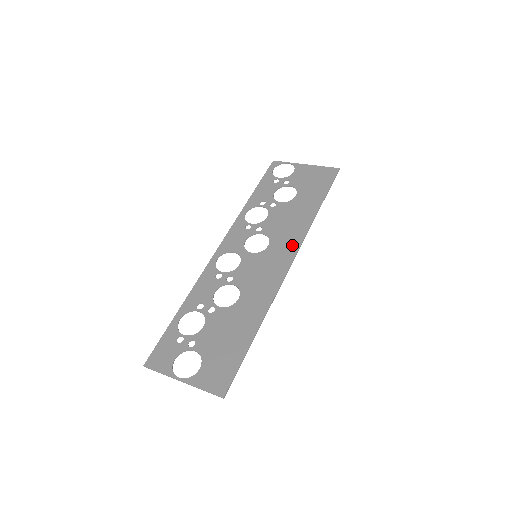
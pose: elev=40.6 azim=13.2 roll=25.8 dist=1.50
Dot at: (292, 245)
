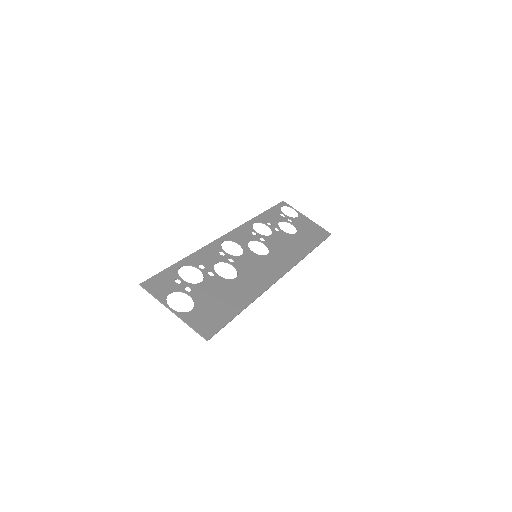
Dot at: (286, 264)
